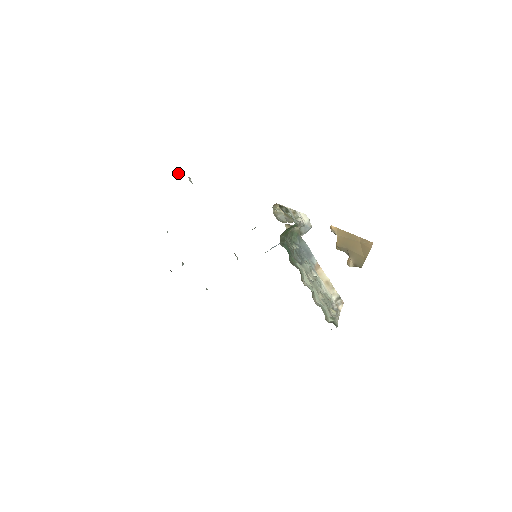
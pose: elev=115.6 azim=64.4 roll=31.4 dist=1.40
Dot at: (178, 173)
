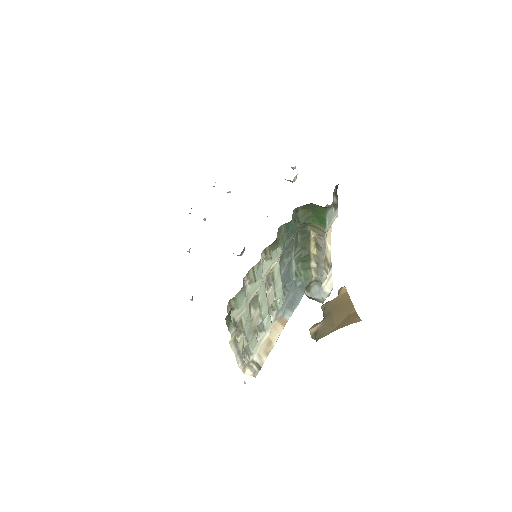
Dot at: (295, 167)
